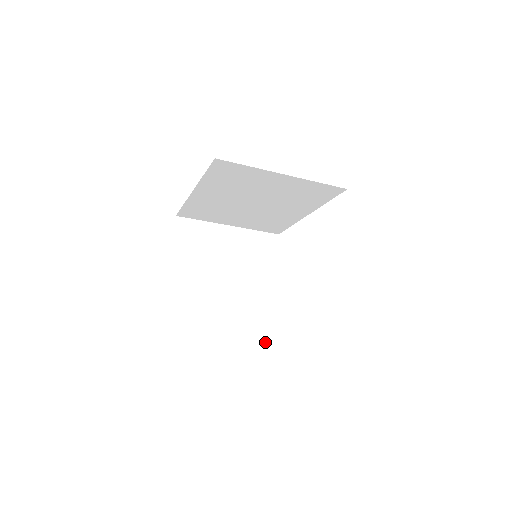
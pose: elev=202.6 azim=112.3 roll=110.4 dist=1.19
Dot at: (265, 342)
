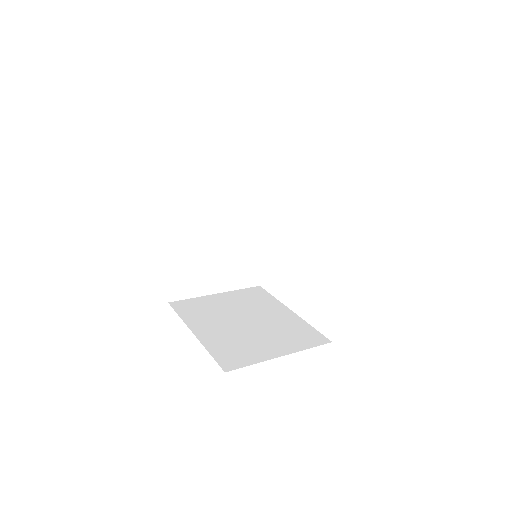
Dot at: (252, 284)
